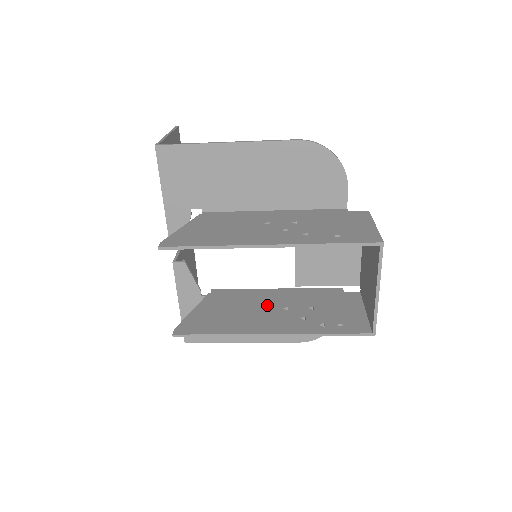
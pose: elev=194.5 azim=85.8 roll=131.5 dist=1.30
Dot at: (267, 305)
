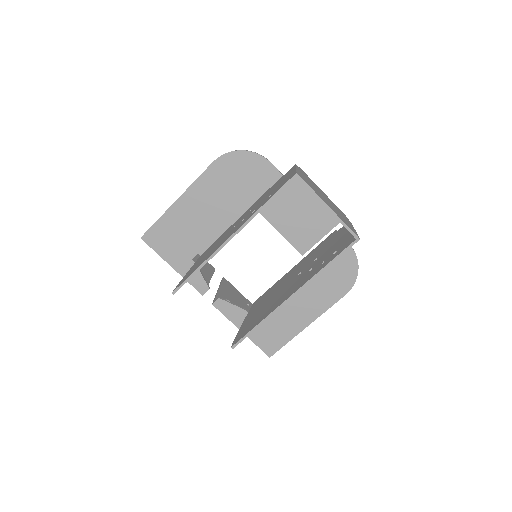
Dot at: (287, 282)
